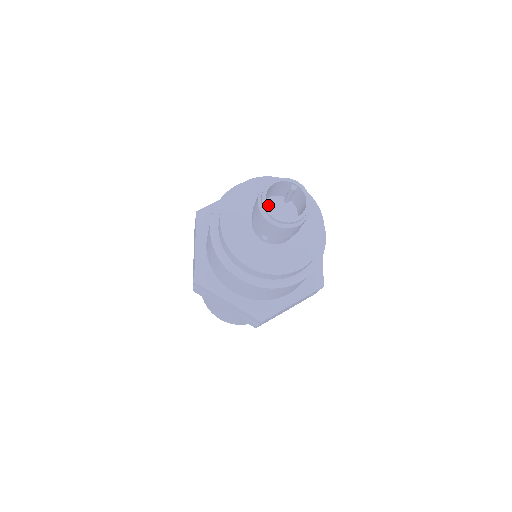
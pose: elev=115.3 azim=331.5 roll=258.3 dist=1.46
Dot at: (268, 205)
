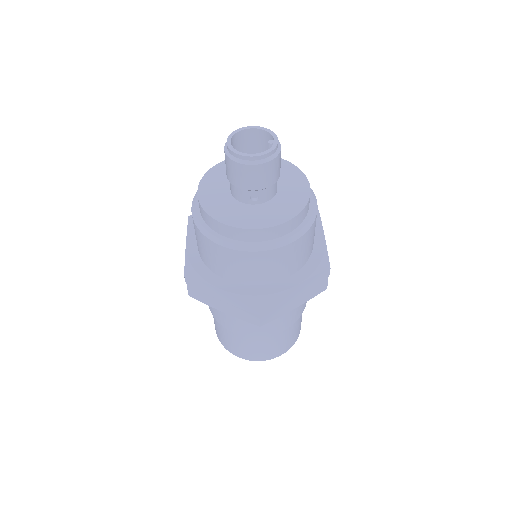
Dot at: occluded
